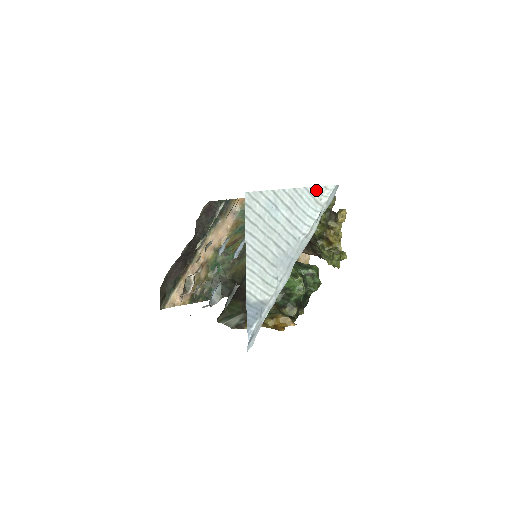
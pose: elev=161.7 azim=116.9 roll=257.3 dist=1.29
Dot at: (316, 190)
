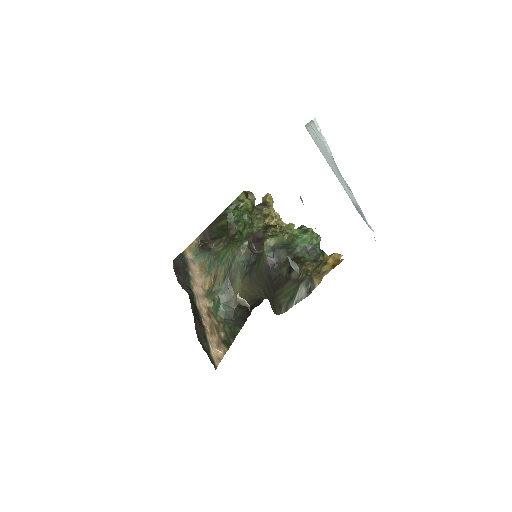
Dot at: (313, 123)
